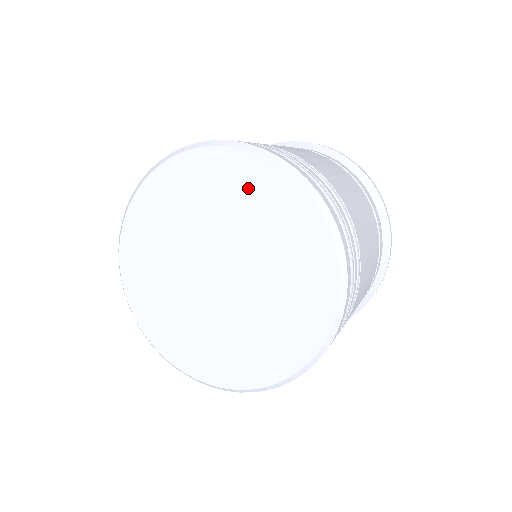
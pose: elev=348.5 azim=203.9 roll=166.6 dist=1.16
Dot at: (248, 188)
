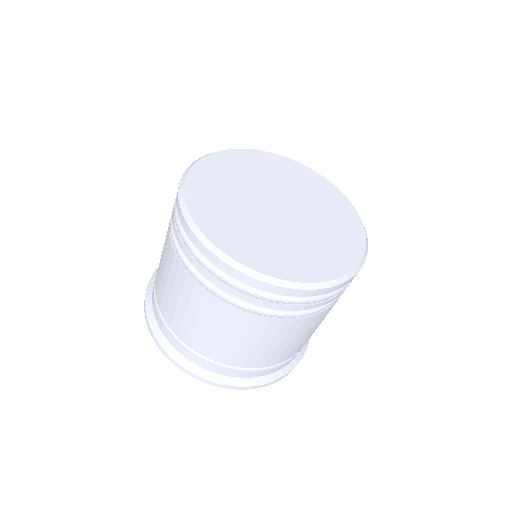
Dot at: (250, 163)
